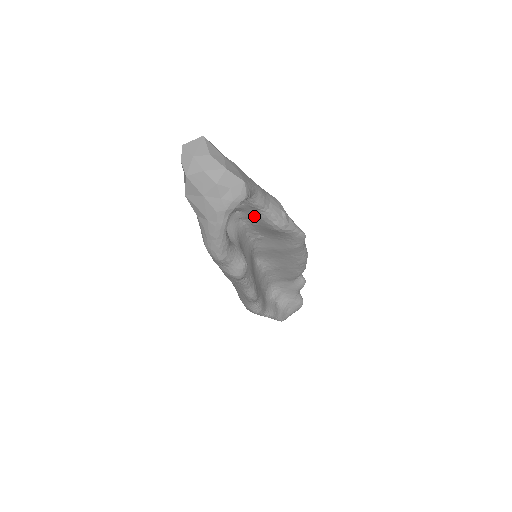
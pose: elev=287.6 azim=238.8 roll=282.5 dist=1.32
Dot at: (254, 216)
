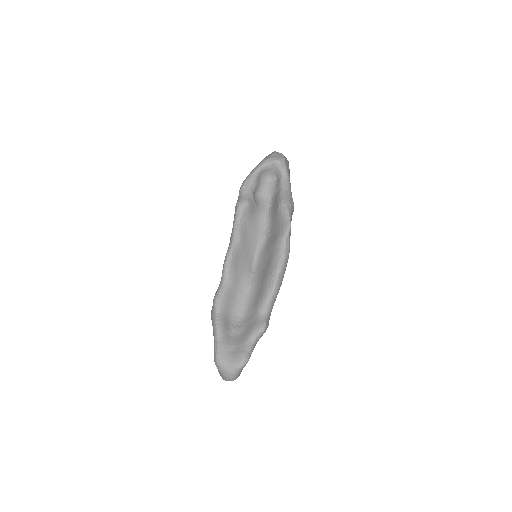
Dot at: (276, 199)
